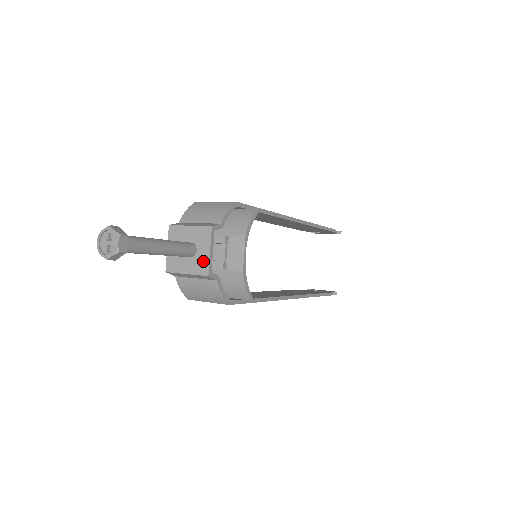
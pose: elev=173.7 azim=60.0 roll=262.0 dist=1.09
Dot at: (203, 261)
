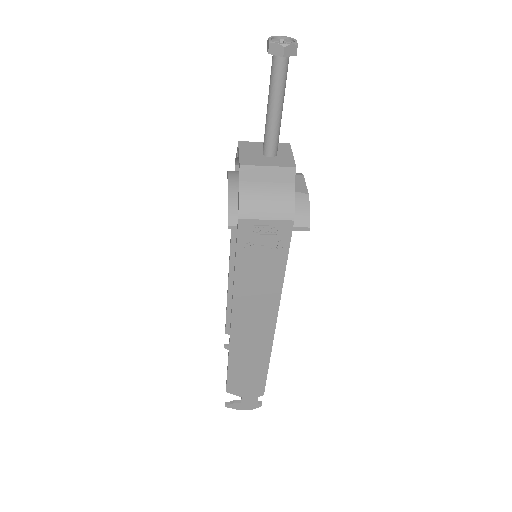
Dot at: (287, 159)
